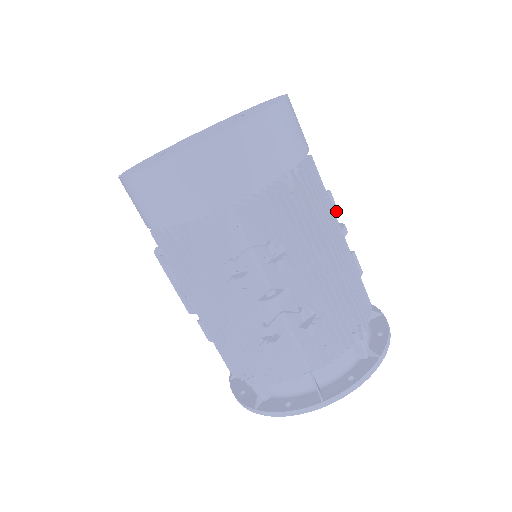
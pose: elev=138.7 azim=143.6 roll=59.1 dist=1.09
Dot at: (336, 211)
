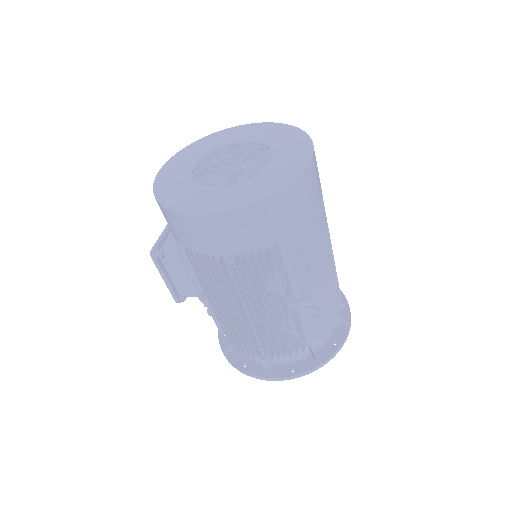
Dot at: occluded
